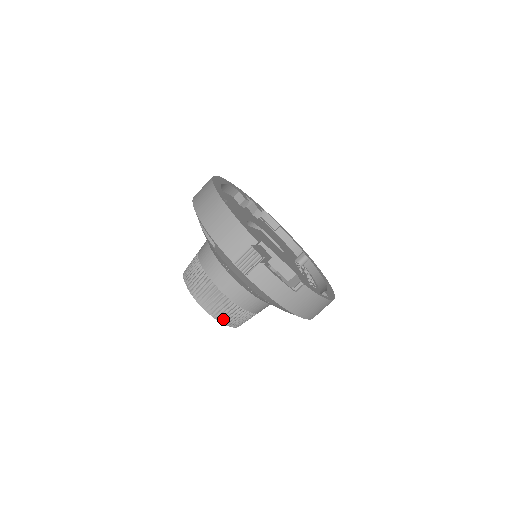
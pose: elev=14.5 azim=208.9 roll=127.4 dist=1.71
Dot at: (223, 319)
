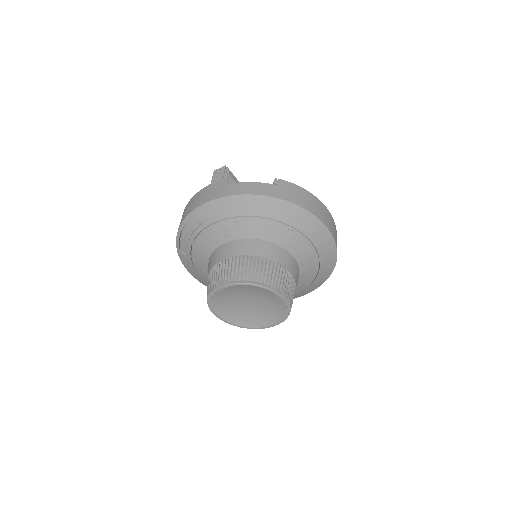
Dot at: (258, 277)
